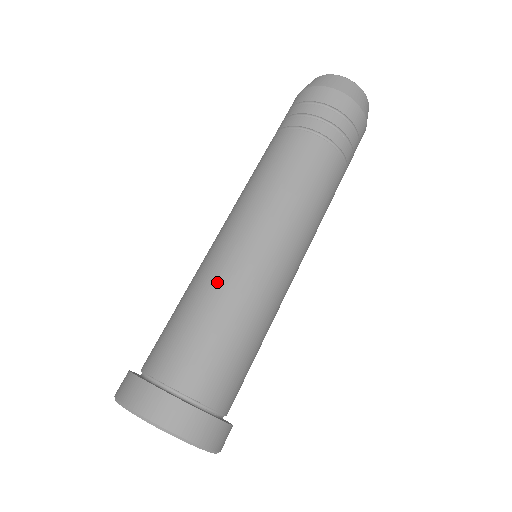
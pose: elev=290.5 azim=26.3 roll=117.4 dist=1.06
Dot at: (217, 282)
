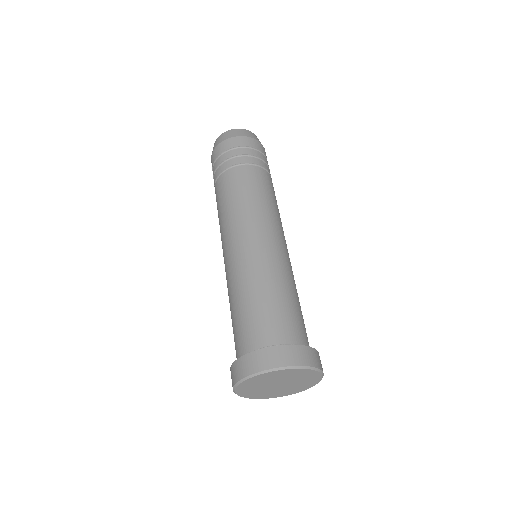
Dot at: (234, 282)
